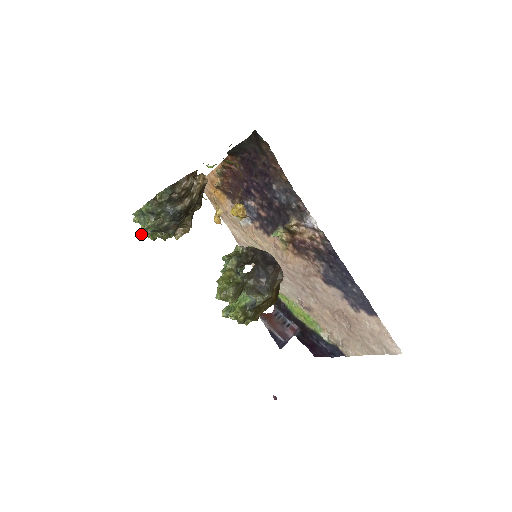
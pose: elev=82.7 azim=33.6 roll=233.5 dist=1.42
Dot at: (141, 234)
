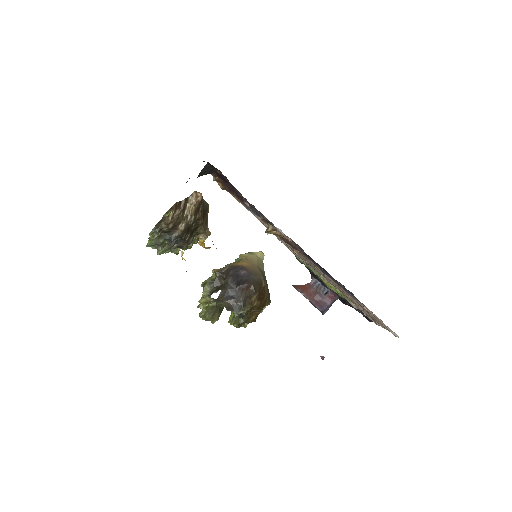
Dot at: (165, 253)
